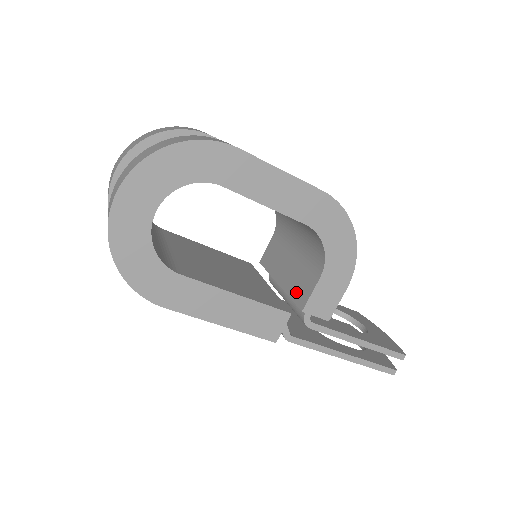
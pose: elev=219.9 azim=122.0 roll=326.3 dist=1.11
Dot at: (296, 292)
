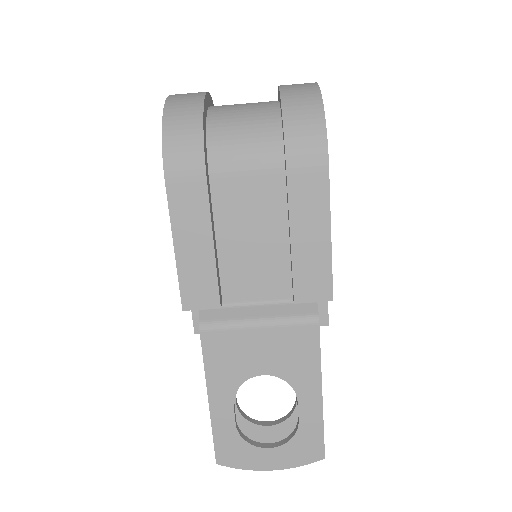
Dot at: occluded
